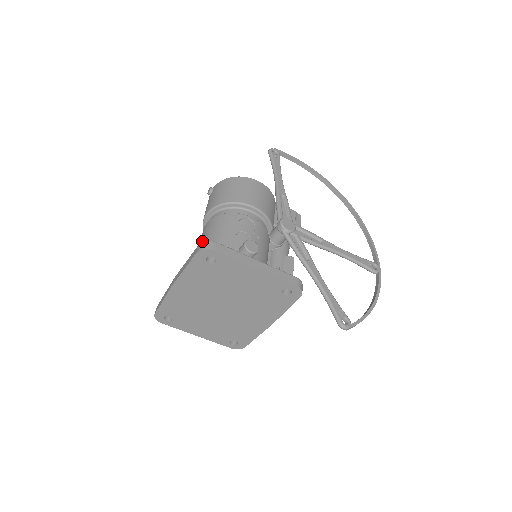
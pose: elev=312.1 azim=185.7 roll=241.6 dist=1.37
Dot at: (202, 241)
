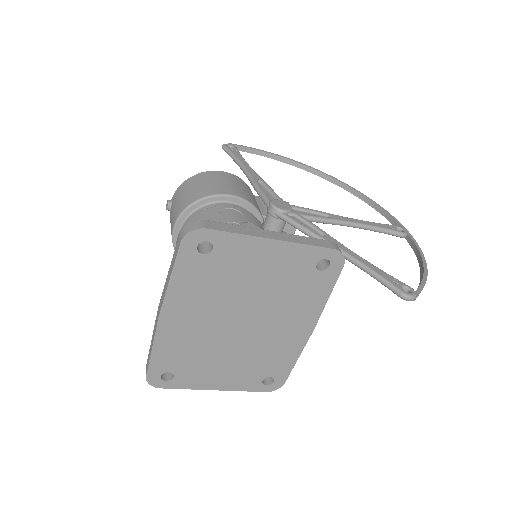
Dot at: occluded
